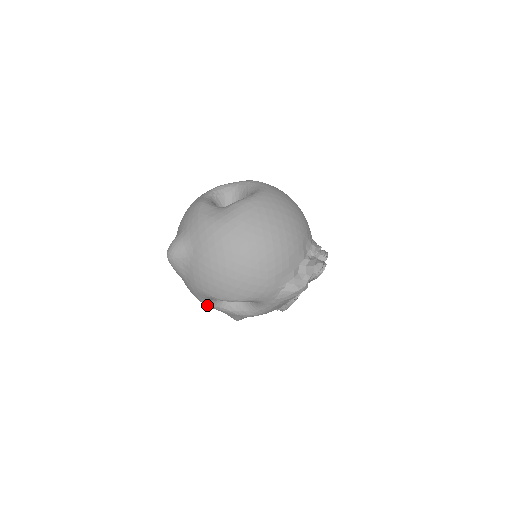
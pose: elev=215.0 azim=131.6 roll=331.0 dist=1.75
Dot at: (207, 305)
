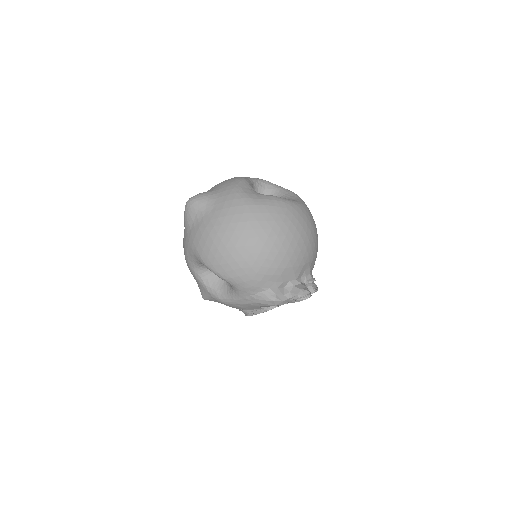
Dot at: (189, 266)
